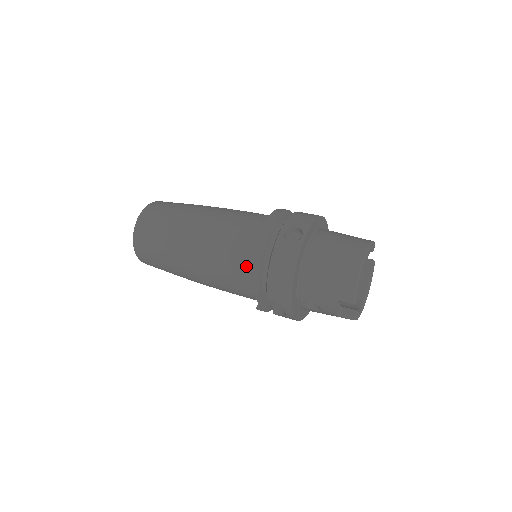
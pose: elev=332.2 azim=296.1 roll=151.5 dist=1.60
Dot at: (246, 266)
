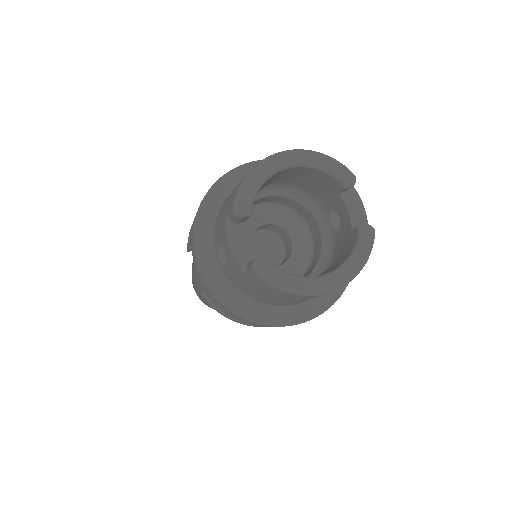
Dot at: occluded
